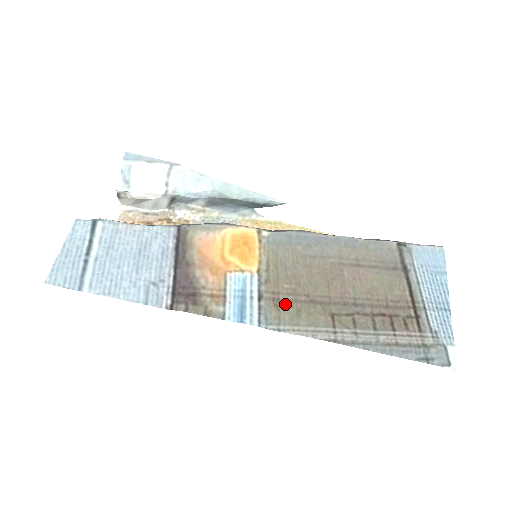
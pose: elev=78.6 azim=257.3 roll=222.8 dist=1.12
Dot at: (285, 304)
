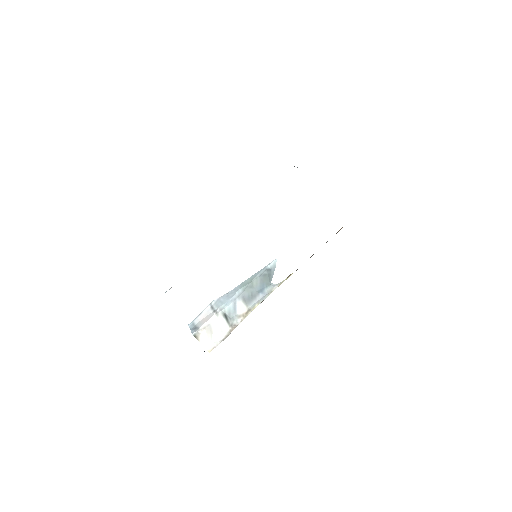
Dot at: occluded
